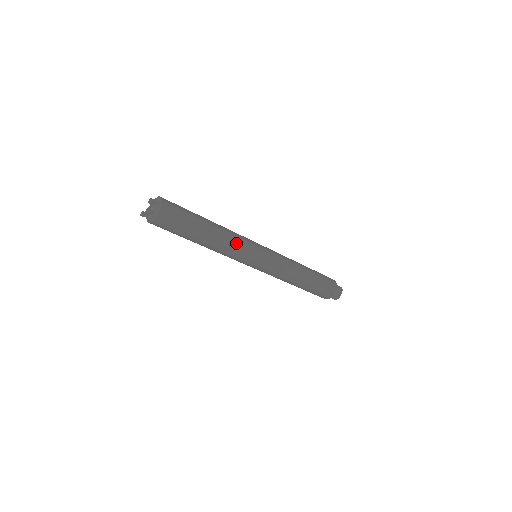
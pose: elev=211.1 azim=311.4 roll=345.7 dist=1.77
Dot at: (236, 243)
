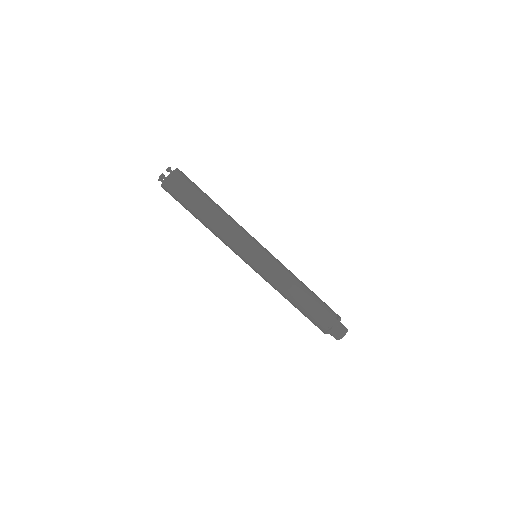
Dot at: (233, 232)
